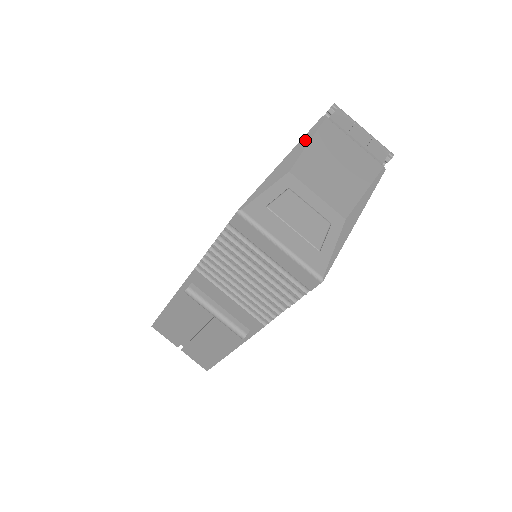
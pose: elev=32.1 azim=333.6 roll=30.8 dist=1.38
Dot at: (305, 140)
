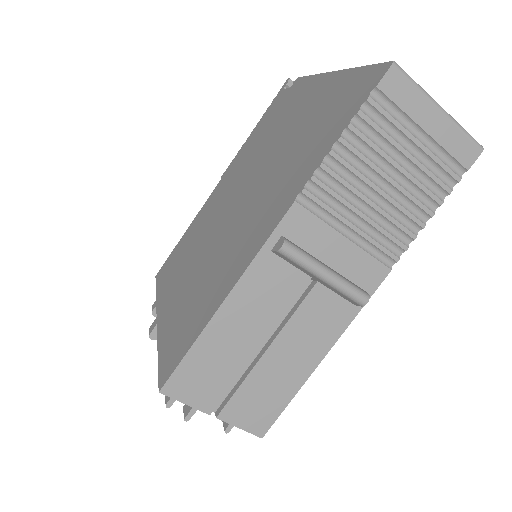
Dot at: occluded
